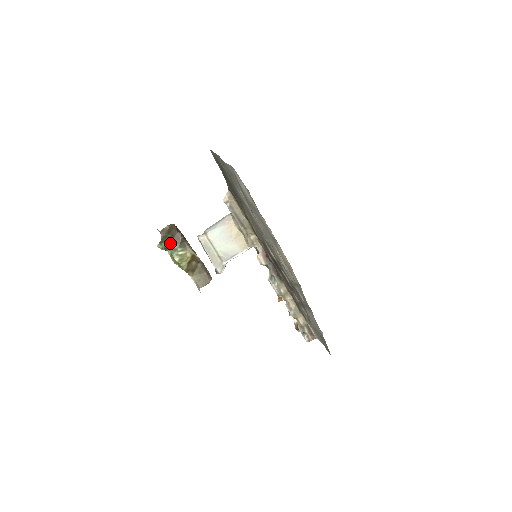
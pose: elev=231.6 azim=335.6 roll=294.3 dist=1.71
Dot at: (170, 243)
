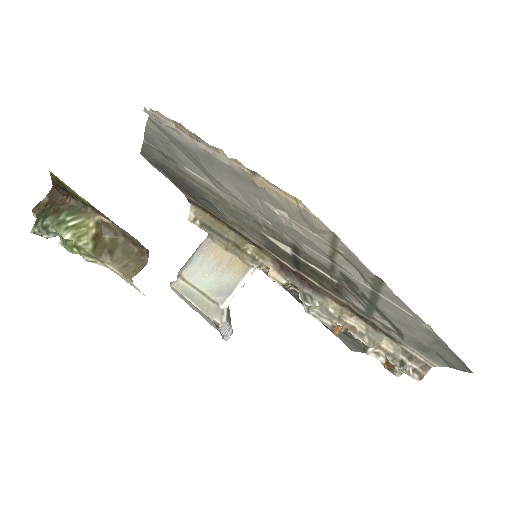
Dot at: (49, 215)
